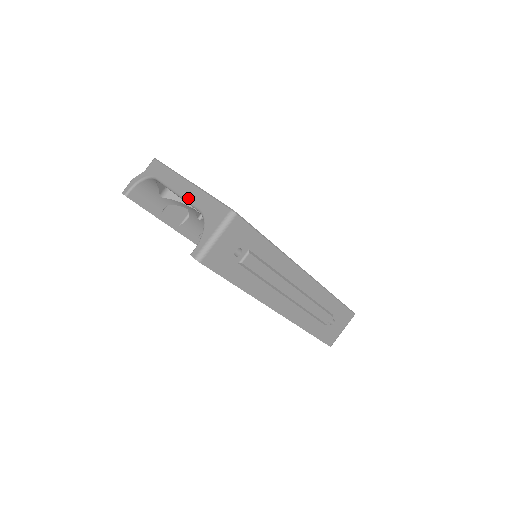
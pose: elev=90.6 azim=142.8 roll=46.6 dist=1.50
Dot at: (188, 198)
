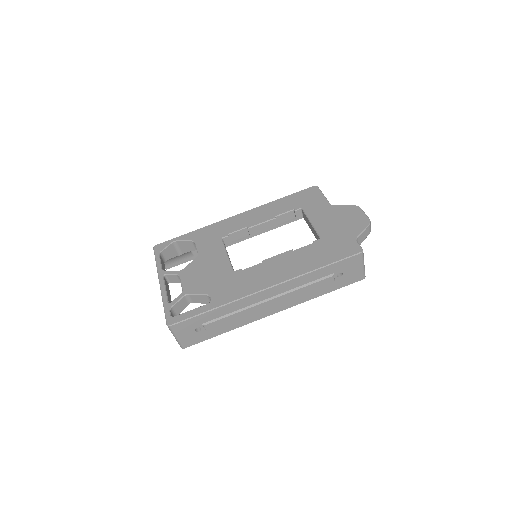
Dot at: occluded
